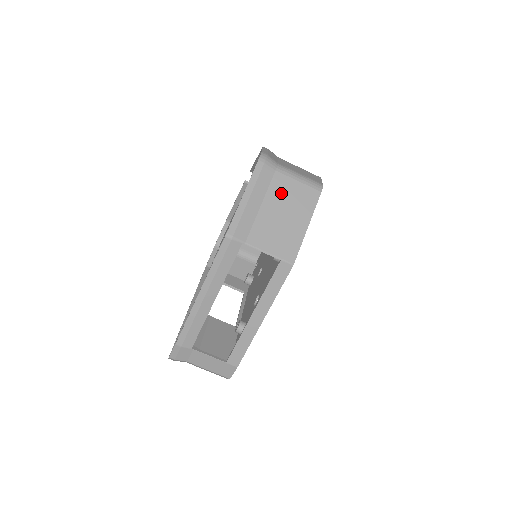
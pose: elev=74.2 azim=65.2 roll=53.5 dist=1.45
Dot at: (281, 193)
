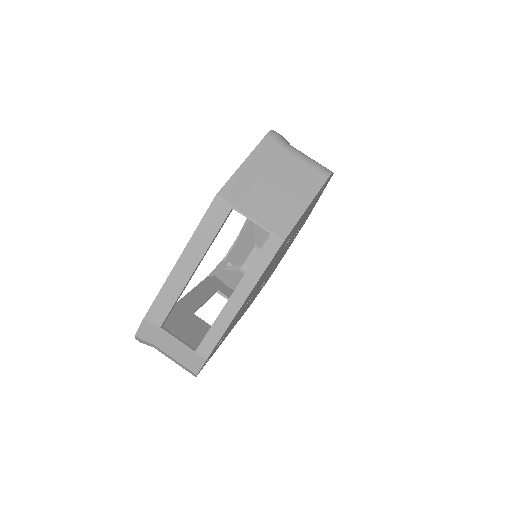
Dot at: (285, 169)
